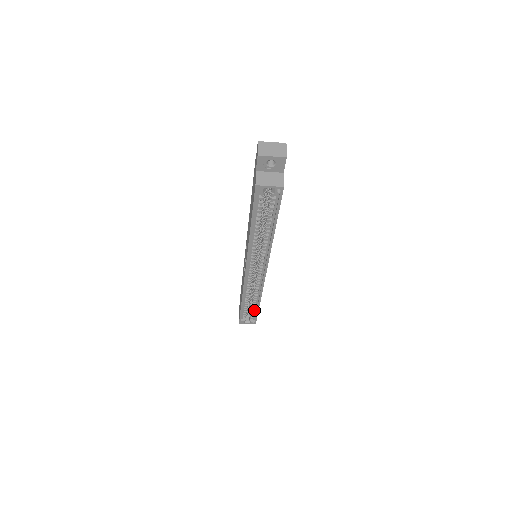
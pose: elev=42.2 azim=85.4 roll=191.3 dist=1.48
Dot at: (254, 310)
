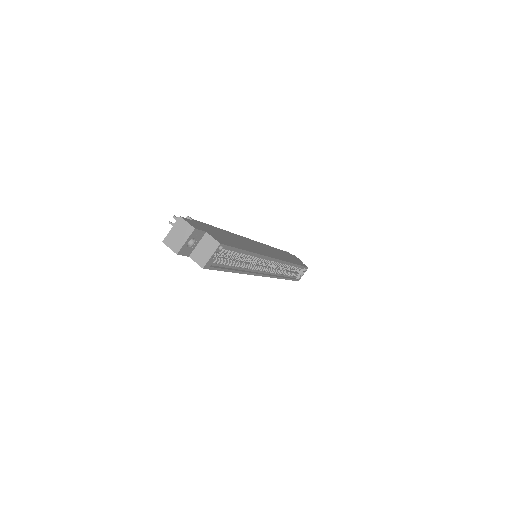
Dot at: (297, 268)
